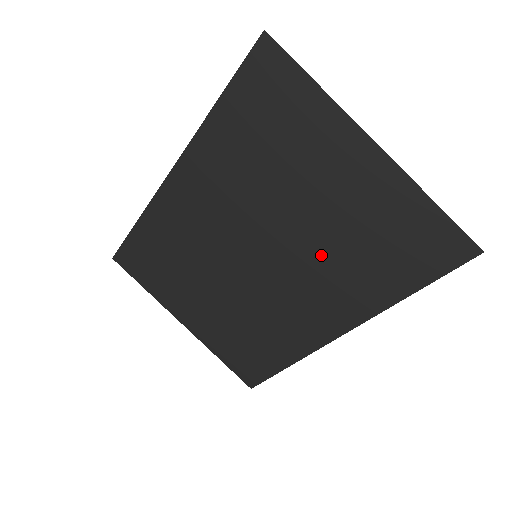
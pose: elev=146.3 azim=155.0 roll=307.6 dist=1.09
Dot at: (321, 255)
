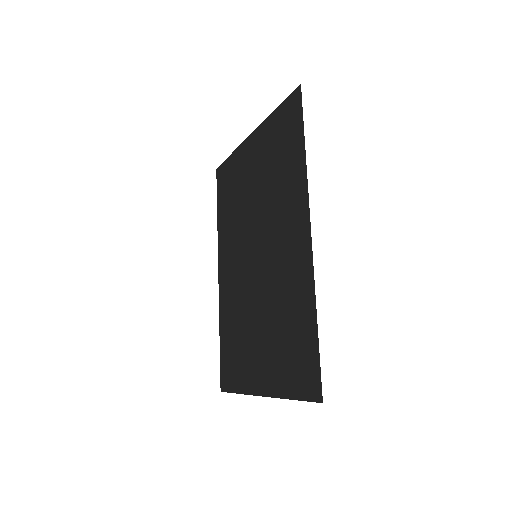
Dot at: (270, 202)
